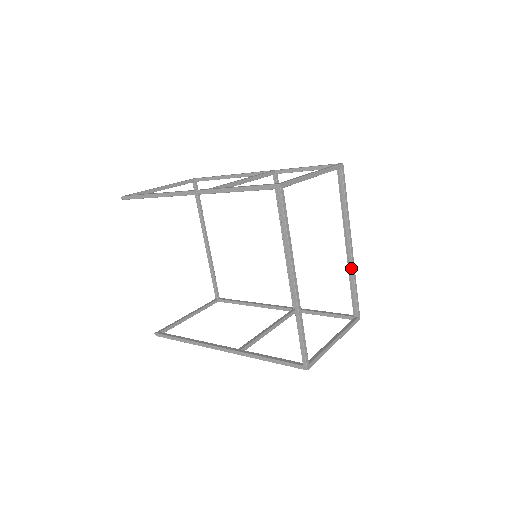
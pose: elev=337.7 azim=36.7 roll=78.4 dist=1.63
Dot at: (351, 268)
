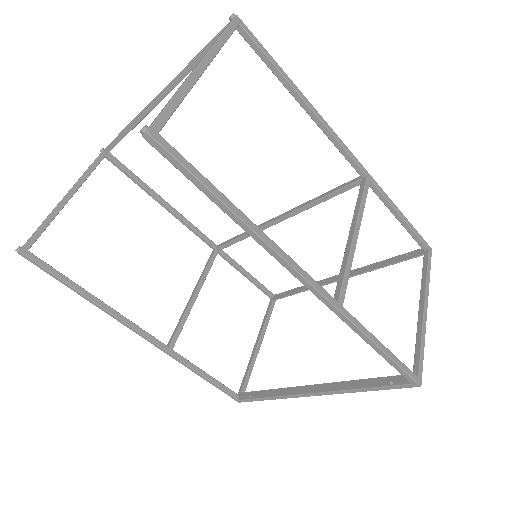
Dot at: occluded
